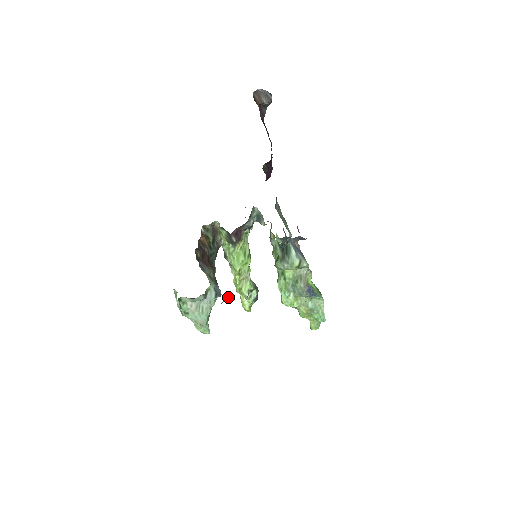
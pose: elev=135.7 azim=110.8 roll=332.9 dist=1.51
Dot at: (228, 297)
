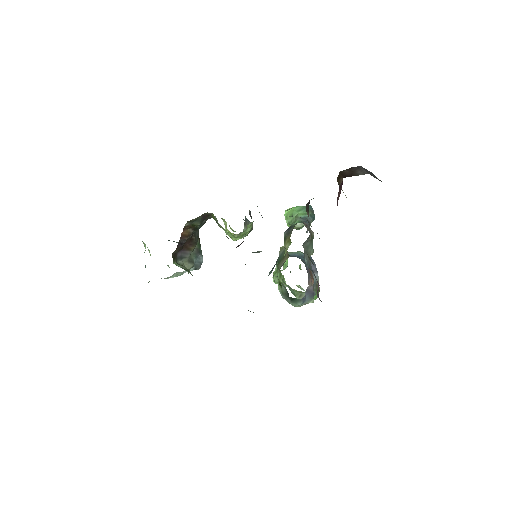
Dot at: occluded
